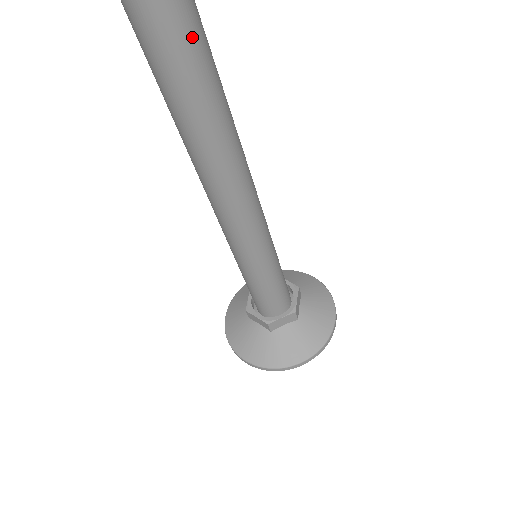
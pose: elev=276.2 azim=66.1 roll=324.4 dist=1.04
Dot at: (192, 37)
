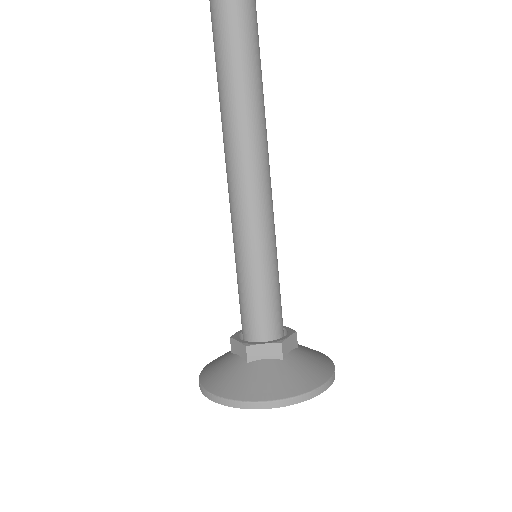
Dot at: out of frame
